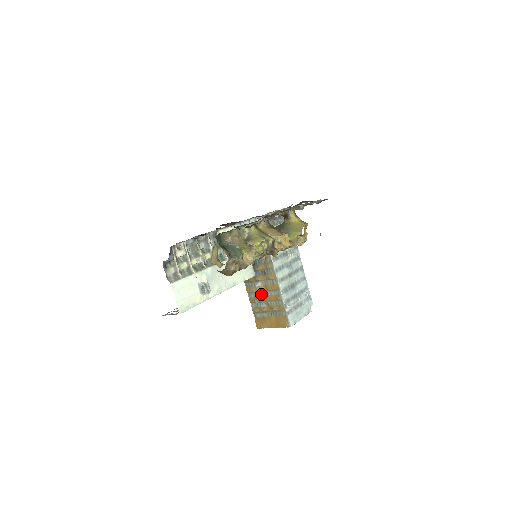
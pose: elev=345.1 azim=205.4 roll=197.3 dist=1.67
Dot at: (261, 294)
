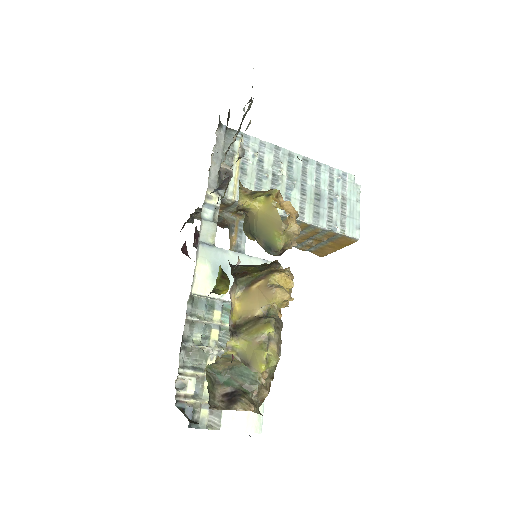
Dot at: occluded
